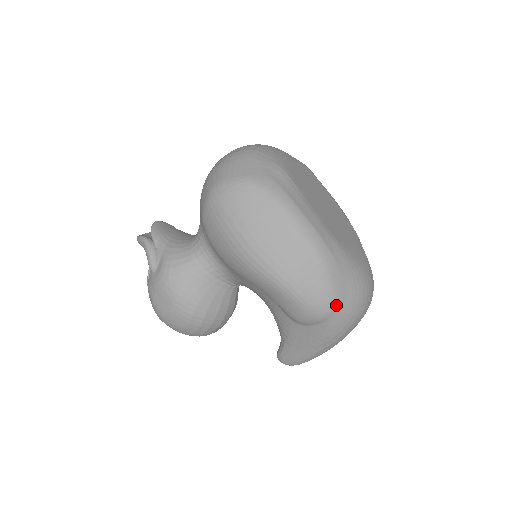
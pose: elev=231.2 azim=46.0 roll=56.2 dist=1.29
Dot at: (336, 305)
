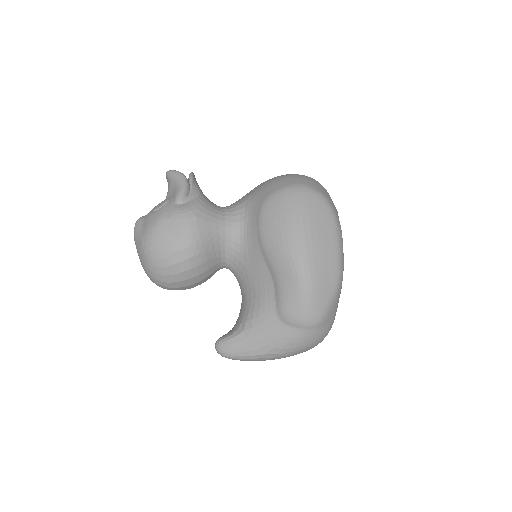
Dot at: (322, 322)
